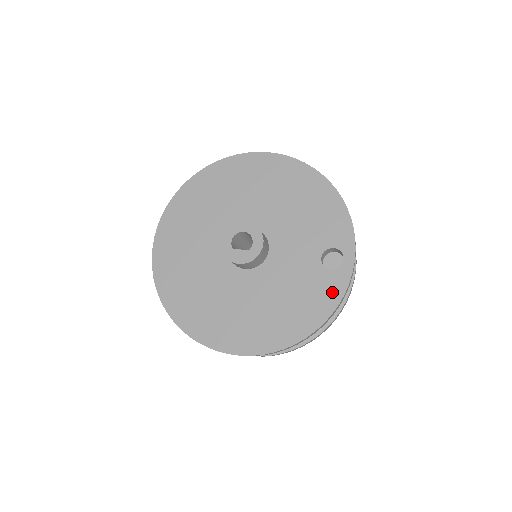
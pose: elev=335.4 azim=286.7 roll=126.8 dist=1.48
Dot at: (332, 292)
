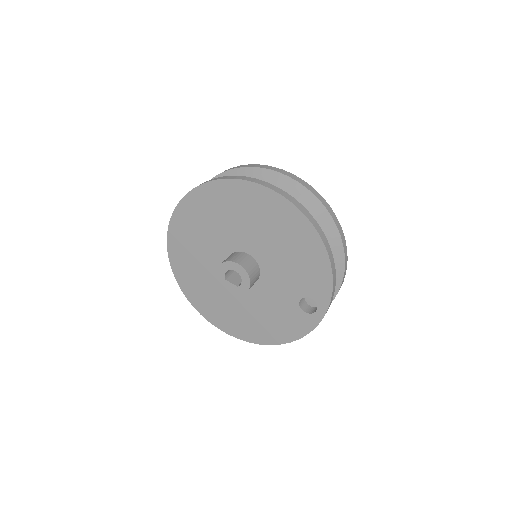
Dot at: (301, 327)
